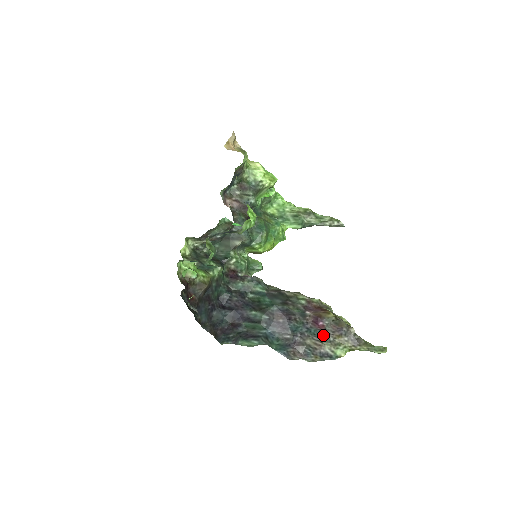
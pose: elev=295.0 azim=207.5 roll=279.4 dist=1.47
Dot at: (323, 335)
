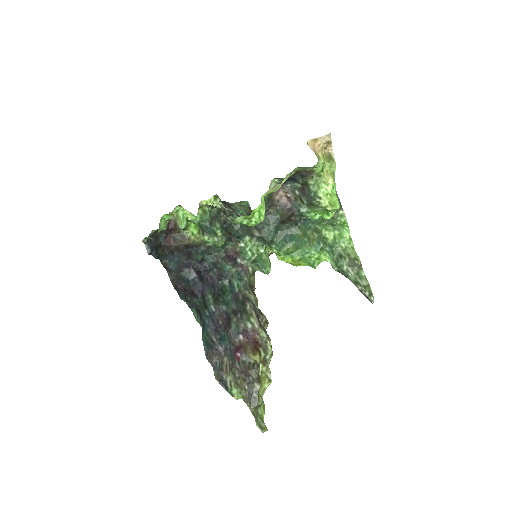
Dot at: (234, 365)
